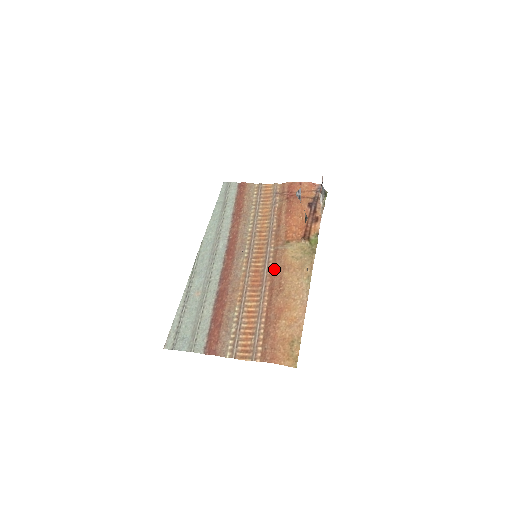
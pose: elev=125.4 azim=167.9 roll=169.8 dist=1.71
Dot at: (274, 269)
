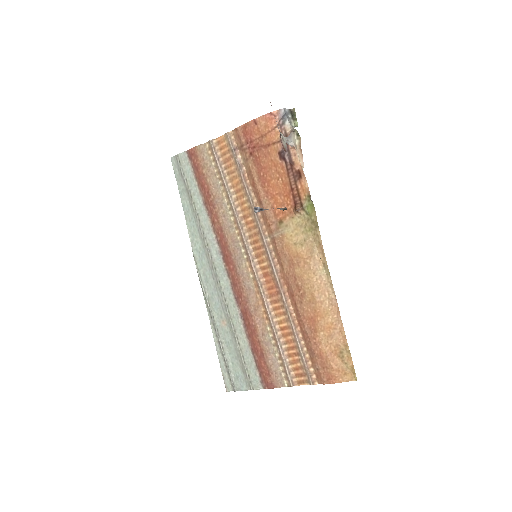
Dot at: (283, 268)
